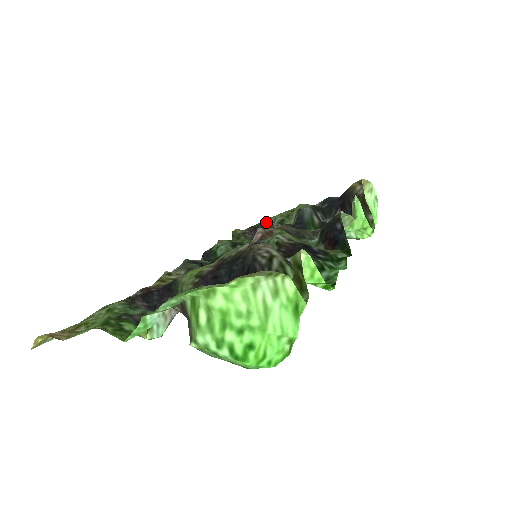
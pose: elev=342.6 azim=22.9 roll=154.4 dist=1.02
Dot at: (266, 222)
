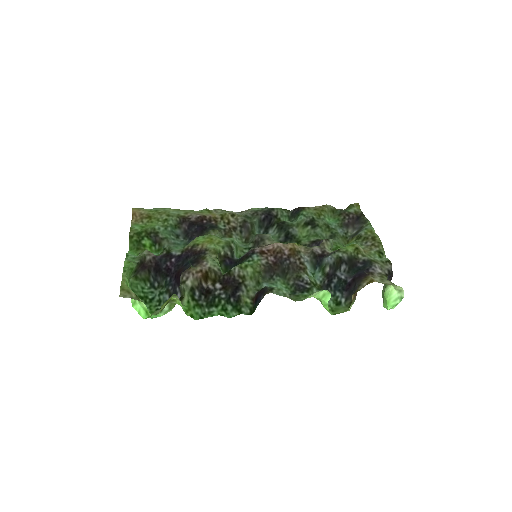
Dot at: (365, 223)
